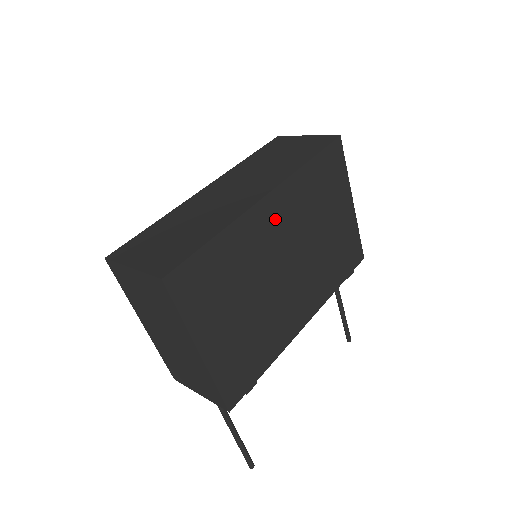
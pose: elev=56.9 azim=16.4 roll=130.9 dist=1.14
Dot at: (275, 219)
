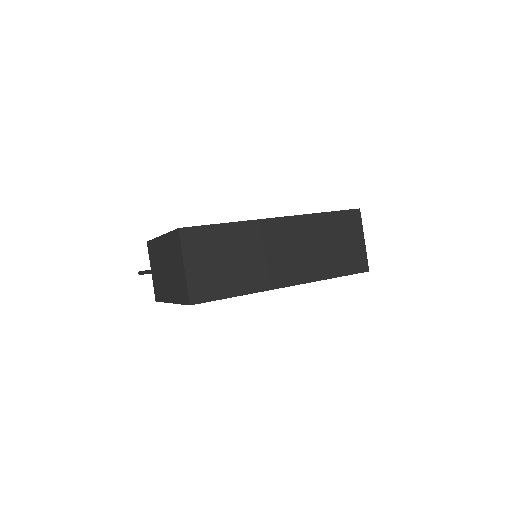
Dot at: occluded
